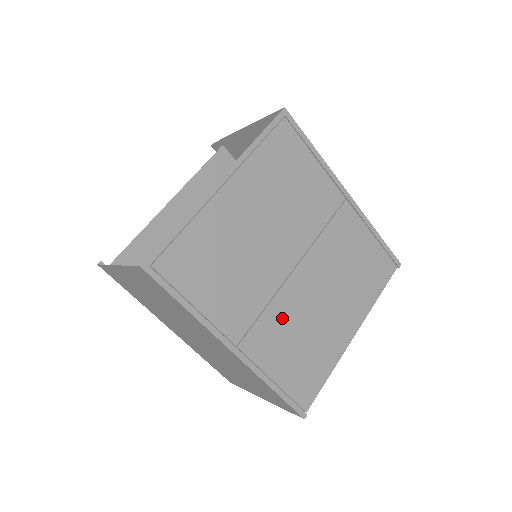
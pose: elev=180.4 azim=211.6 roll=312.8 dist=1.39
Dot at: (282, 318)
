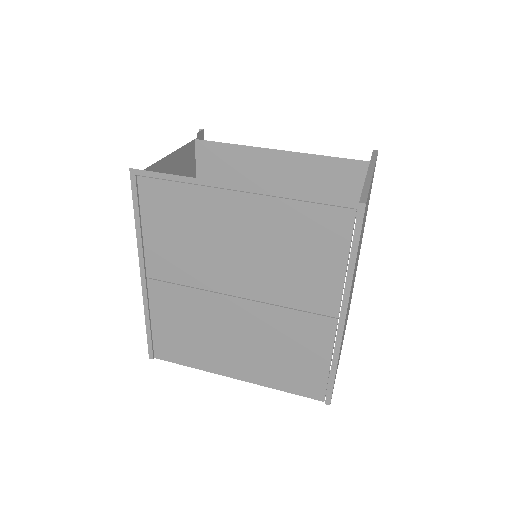
Dot at: (193, 305)
